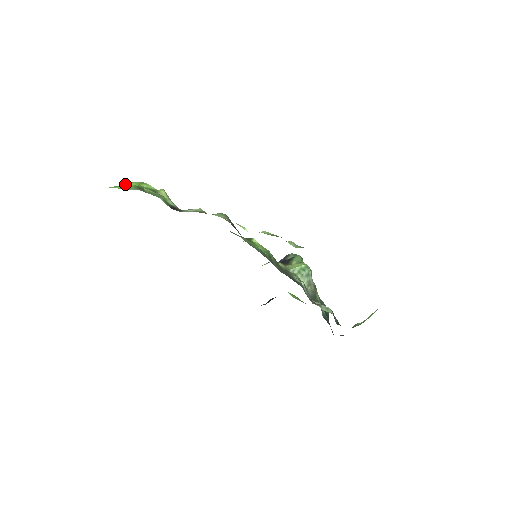
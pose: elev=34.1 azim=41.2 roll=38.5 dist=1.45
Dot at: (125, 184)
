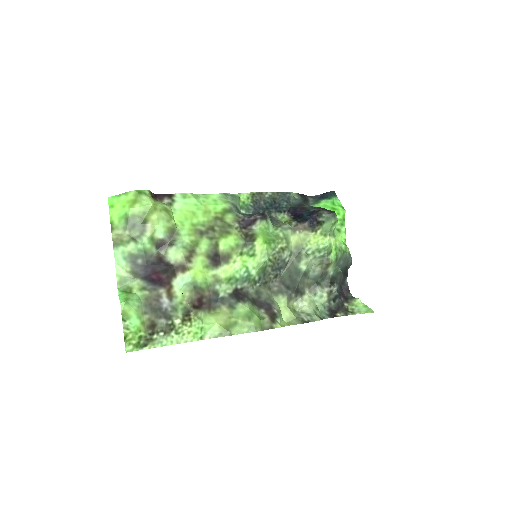
Dot at: (121, 195)
